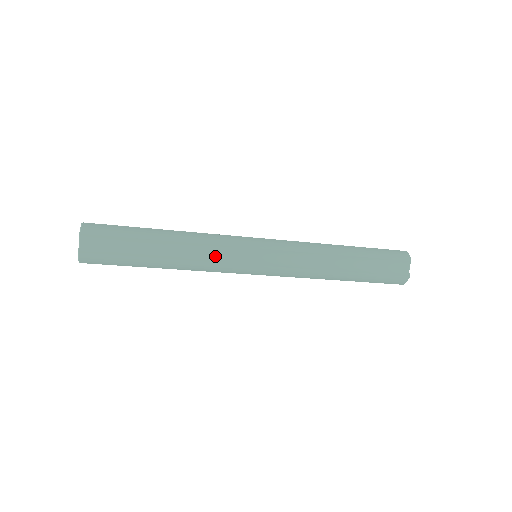
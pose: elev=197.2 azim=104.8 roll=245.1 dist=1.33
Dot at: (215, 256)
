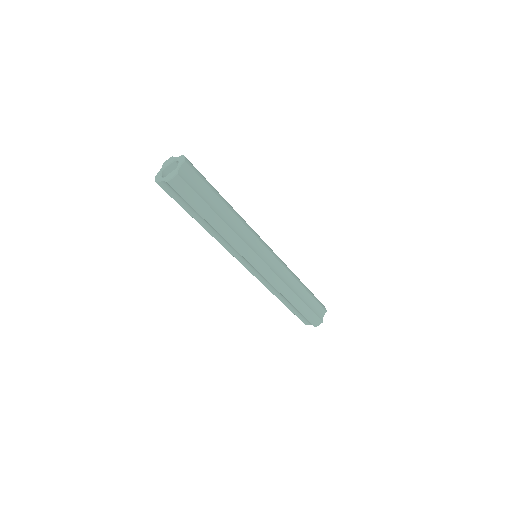
Dot at: (245, 238)
